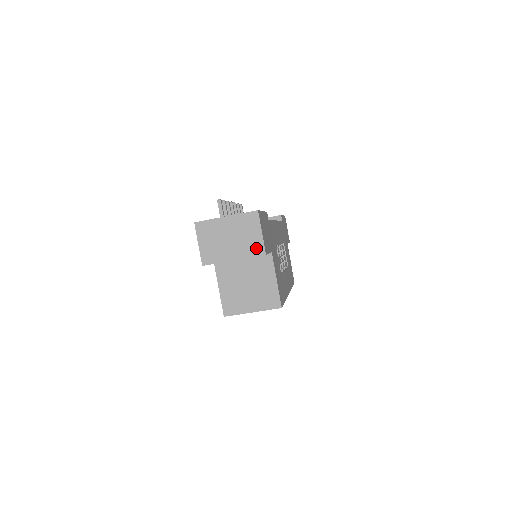
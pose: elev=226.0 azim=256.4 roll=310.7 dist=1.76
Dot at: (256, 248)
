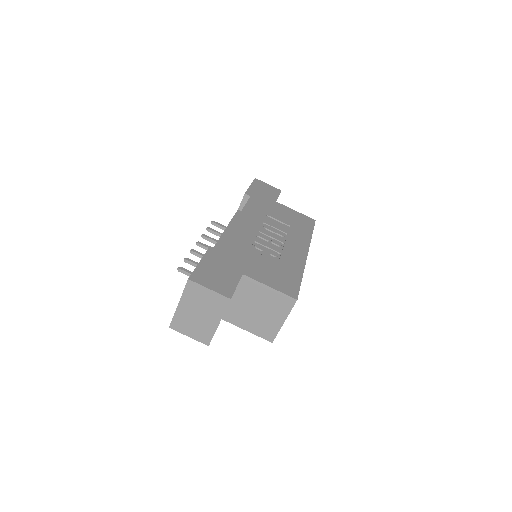
Dot at: (220, 302)
